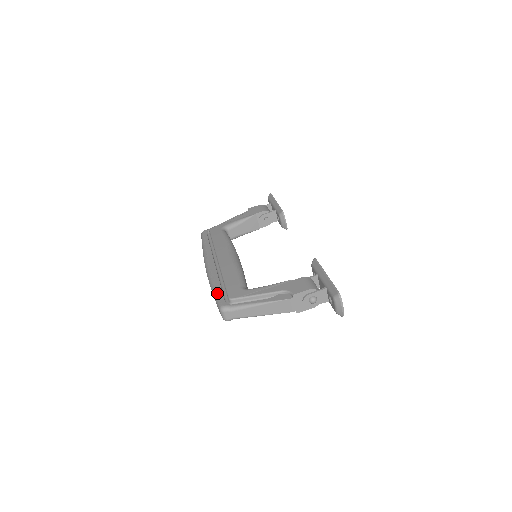
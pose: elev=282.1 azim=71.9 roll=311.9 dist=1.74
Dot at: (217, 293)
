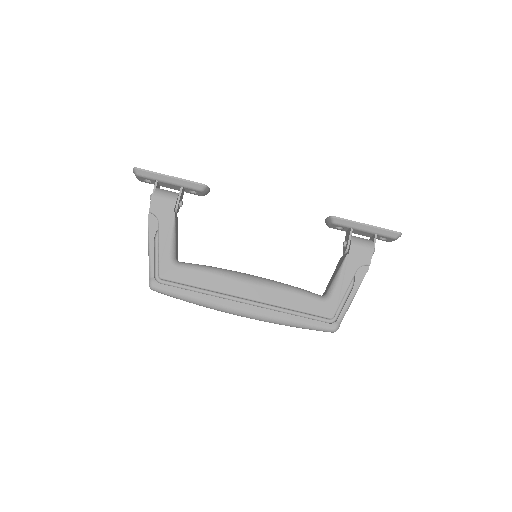
Dot at: (310, 325)
